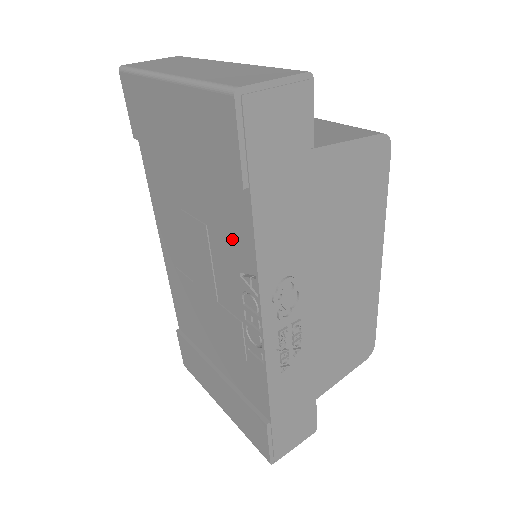
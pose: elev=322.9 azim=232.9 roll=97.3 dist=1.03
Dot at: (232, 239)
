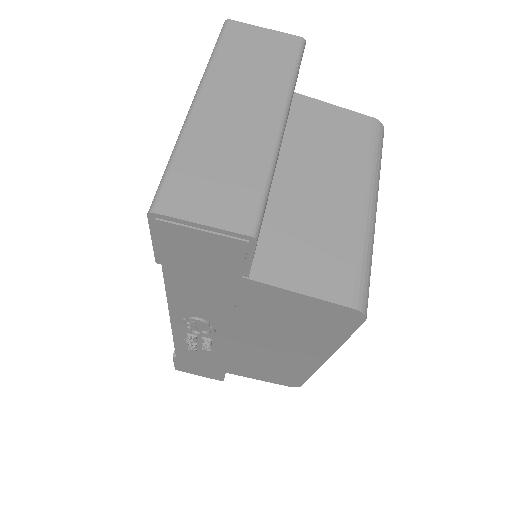
Dot at: occluded
